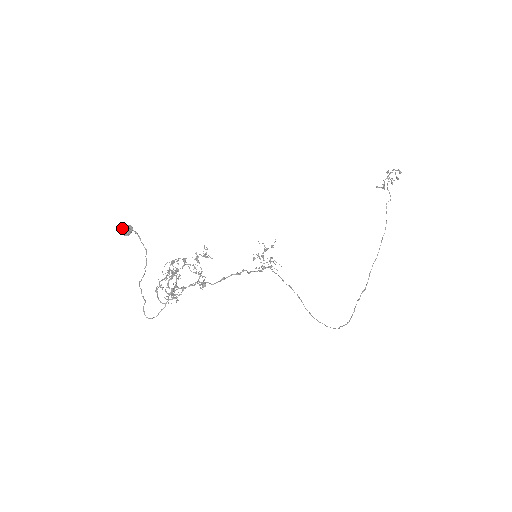
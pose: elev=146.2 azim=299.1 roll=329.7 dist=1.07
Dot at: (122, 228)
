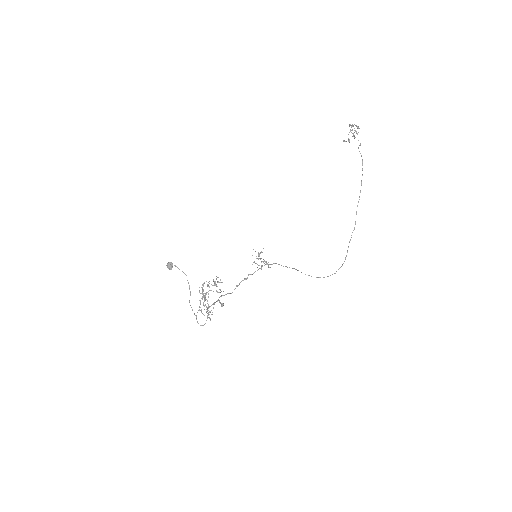
Dot at: occluded
